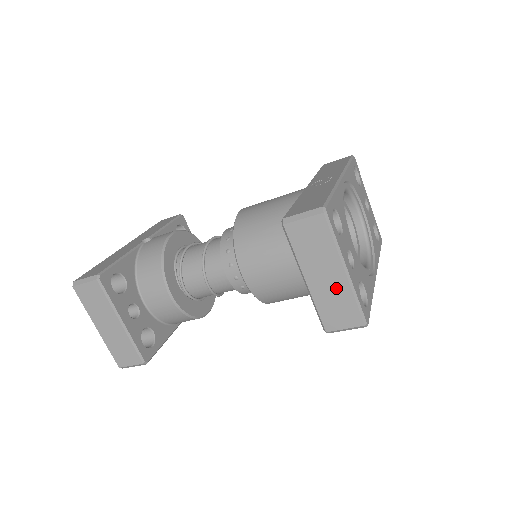
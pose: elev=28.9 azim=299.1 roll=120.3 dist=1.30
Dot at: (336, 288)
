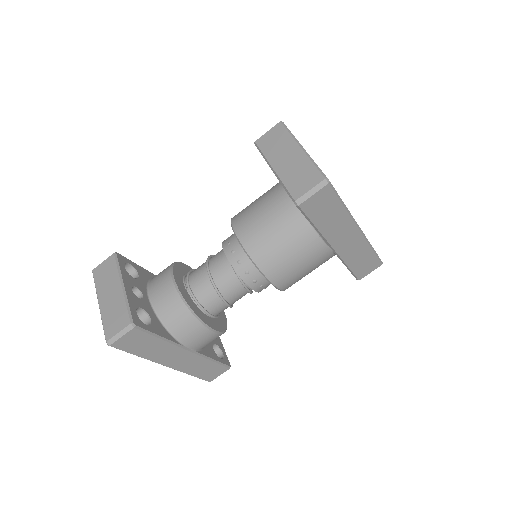
Dot at: (297, 162)
